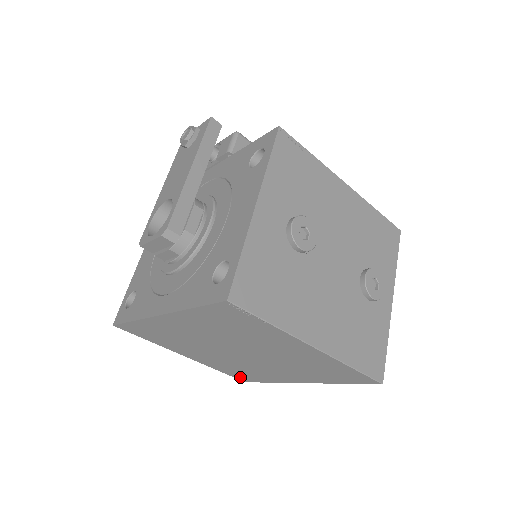
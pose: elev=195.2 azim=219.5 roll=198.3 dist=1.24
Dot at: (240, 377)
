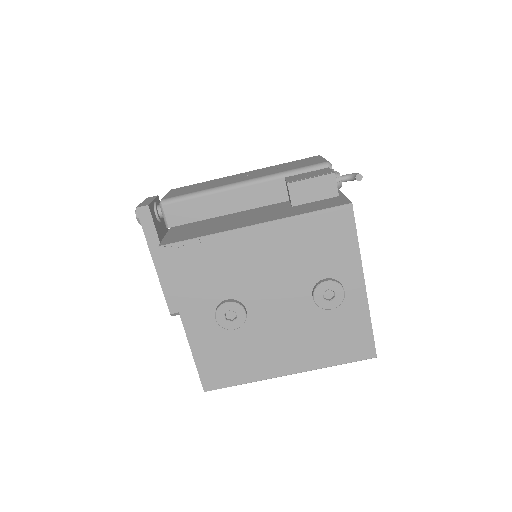
Dot at: occluded
